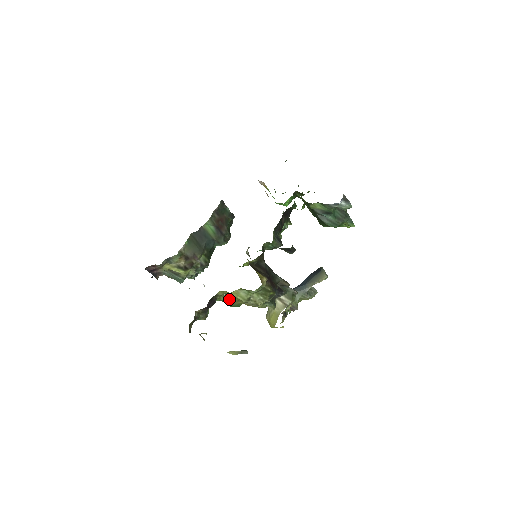
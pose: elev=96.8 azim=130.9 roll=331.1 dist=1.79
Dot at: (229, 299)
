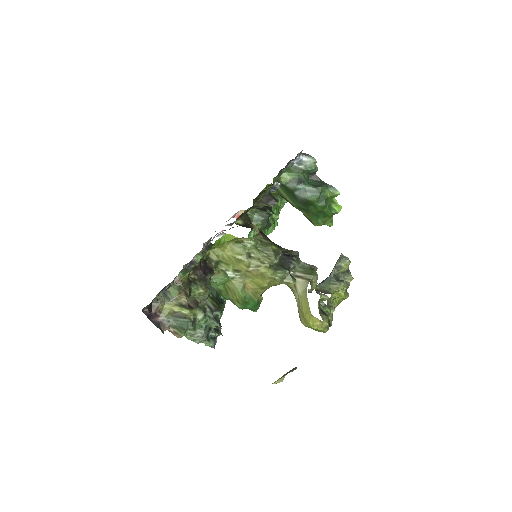
Dot at: (233, 278)
